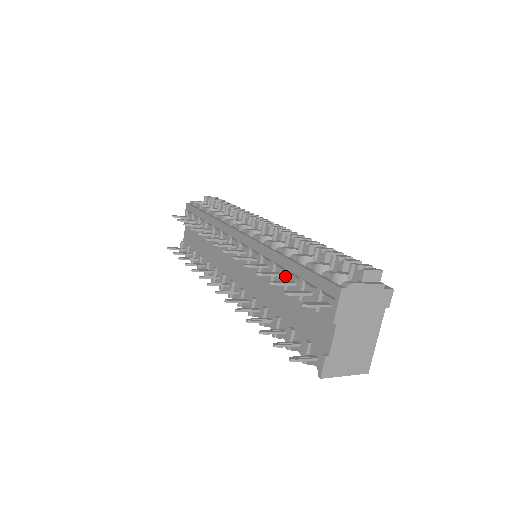
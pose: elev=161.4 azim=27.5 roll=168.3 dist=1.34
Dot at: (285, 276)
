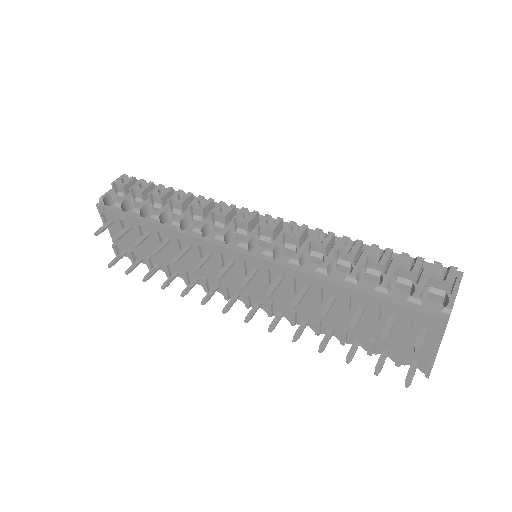
Dot at: (347, 302)
